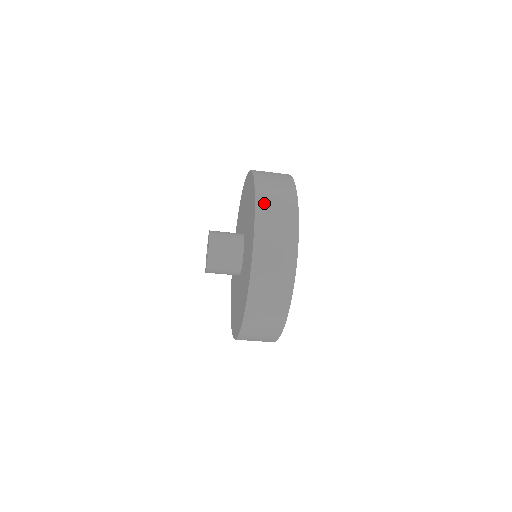
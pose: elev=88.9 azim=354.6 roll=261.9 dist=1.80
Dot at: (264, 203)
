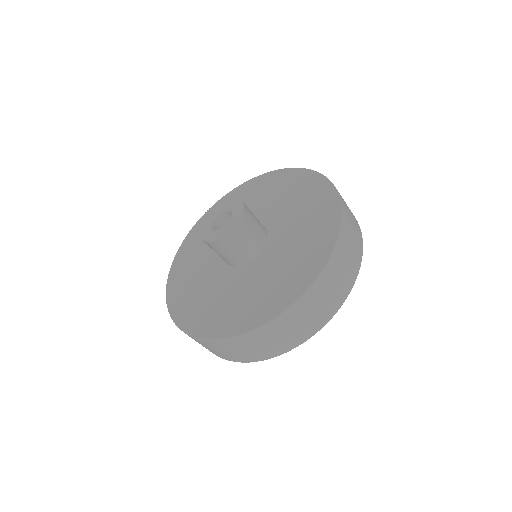
Dot at: (331, 272)
